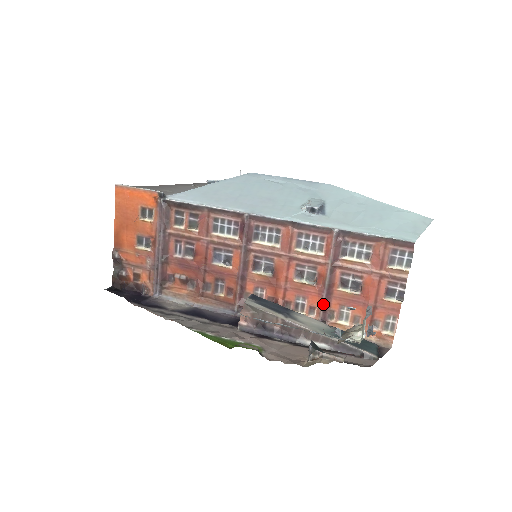
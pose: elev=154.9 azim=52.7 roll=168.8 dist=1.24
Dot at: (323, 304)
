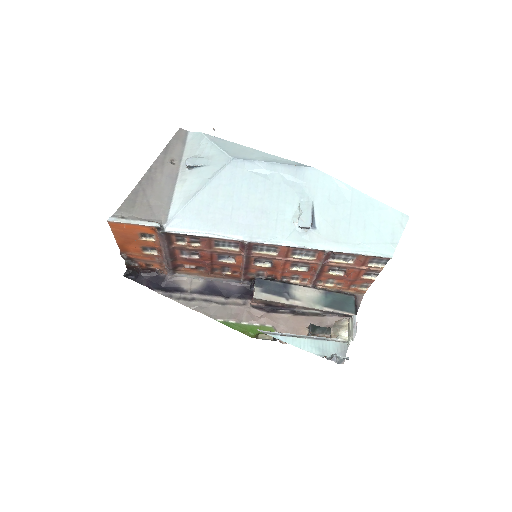
Dot at: (314, 280)
